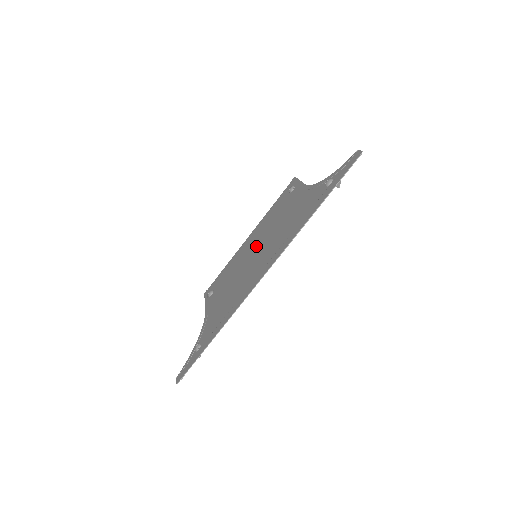
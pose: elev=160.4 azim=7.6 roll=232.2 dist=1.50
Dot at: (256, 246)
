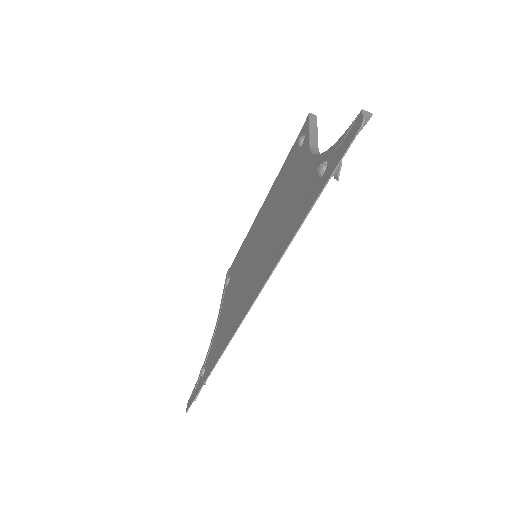
Dot at: (259, 235)
